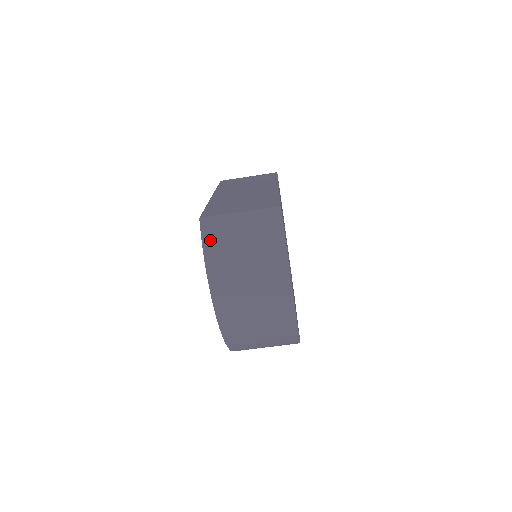
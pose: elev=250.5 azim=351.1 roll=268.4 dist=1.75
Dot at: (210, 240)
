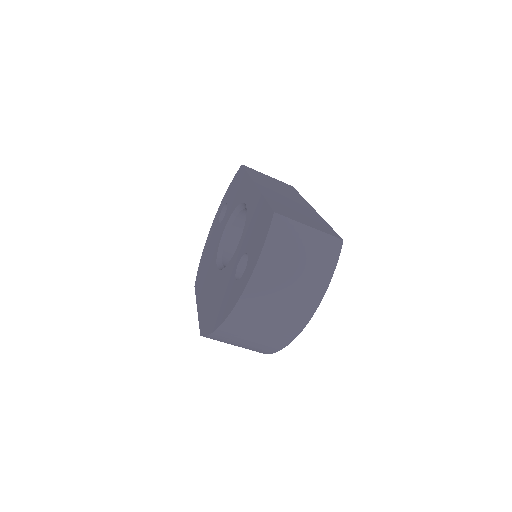
Dot at: (275, 238)
